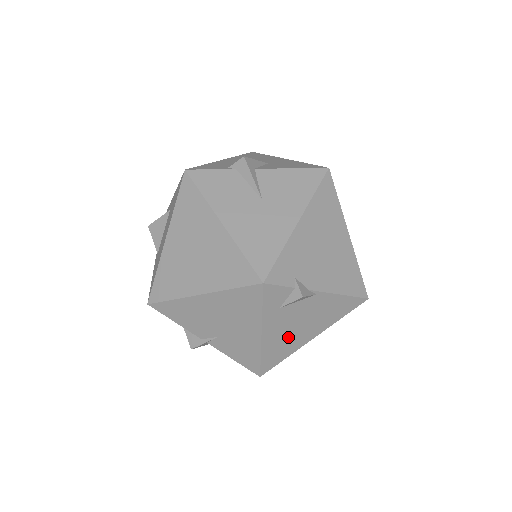
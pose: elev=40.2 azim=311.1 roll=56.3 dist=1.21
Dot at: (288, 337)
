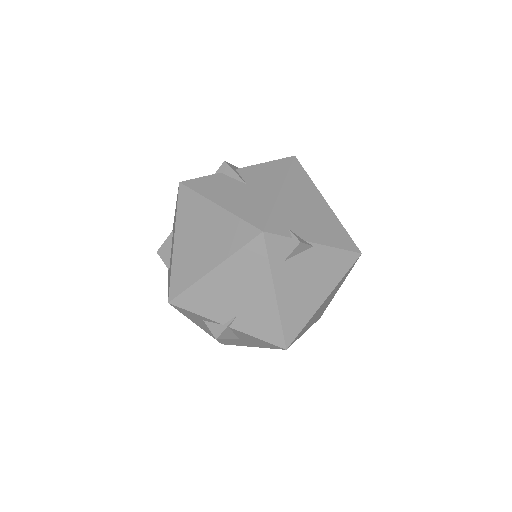
Dot at: (301, 298)
